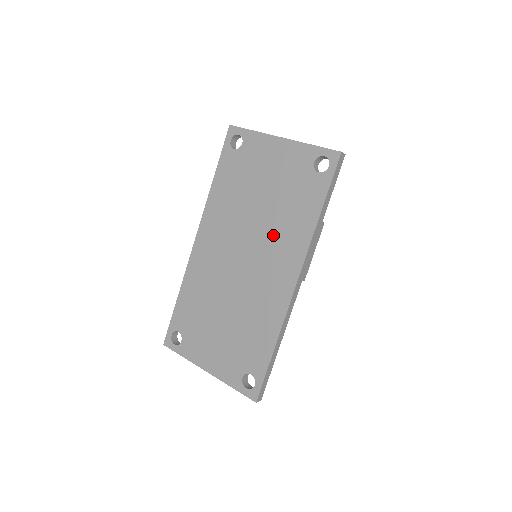
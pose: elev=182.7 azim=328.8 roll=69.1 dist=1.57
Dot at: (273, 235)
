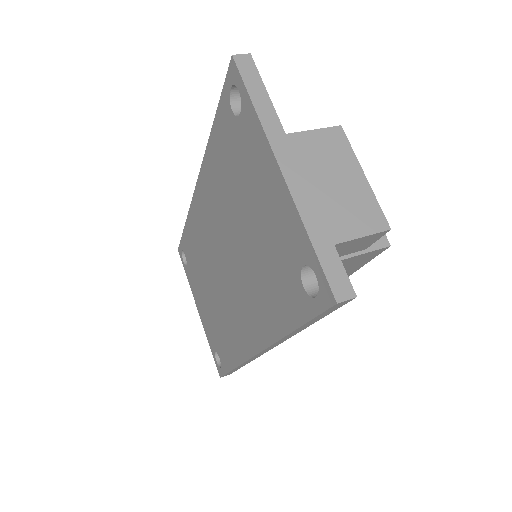
Dot at: (248, 284)
